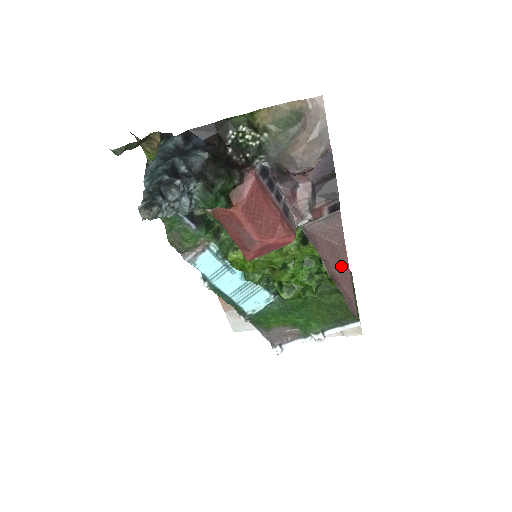
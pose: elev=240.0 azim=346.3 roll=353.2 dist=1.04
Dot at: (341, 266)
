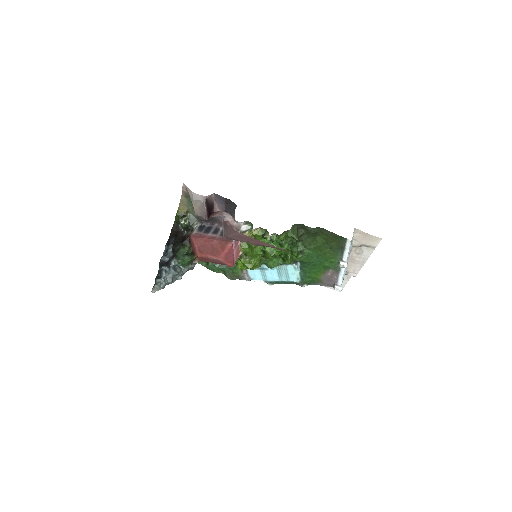
Dot at: (250, 239)
